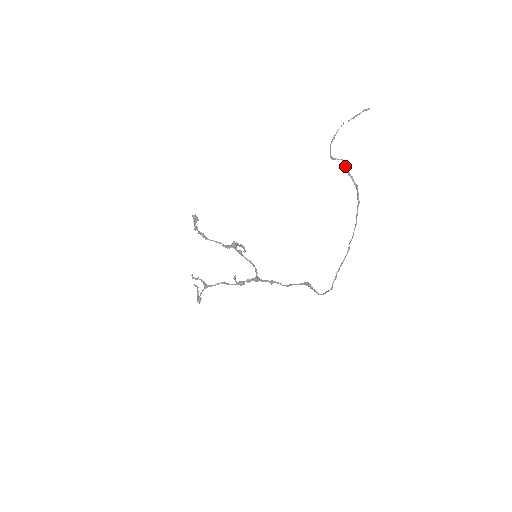
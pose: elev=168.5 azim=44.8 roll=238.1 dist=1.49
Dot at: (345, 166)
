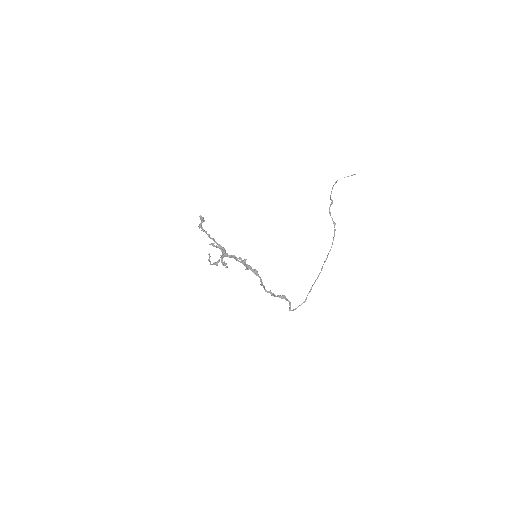
Dot at: occluded
